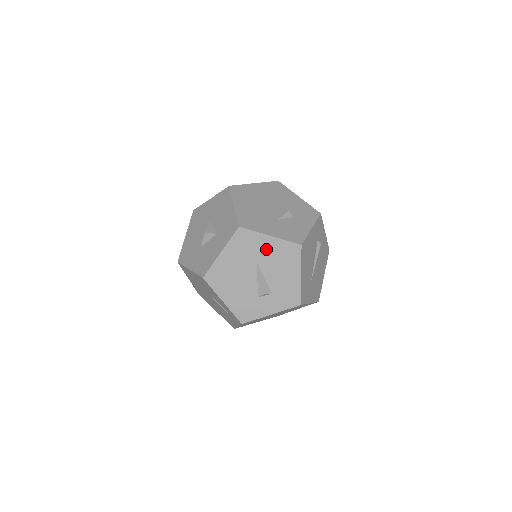
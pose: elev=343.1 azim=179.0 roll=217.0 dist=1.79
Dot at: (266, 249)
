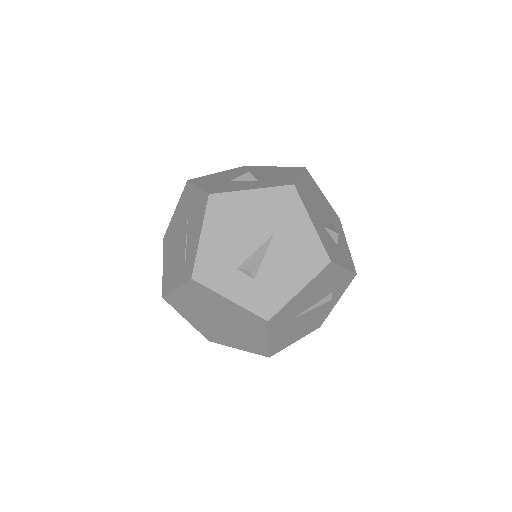
Dot at: (295, 230)
